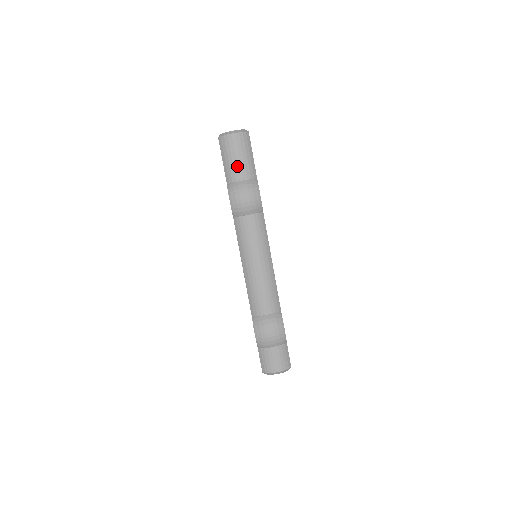
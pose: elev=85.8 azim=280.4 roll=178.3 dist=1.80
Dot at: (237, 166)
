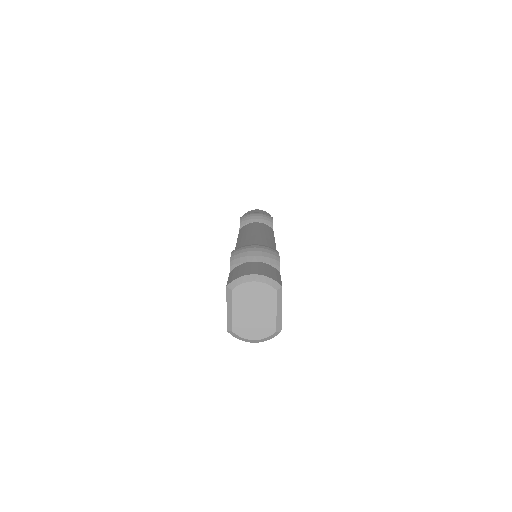
Dot at: occluded
